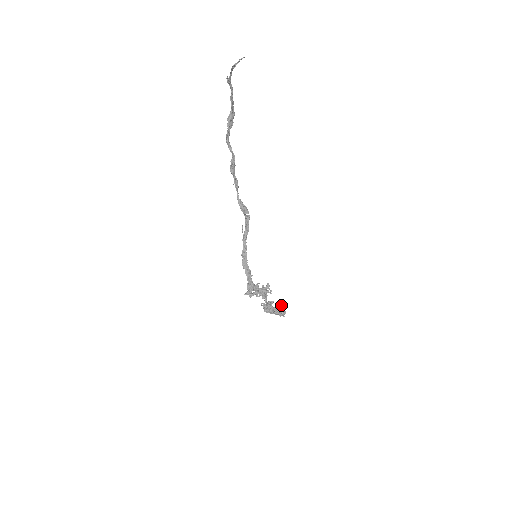
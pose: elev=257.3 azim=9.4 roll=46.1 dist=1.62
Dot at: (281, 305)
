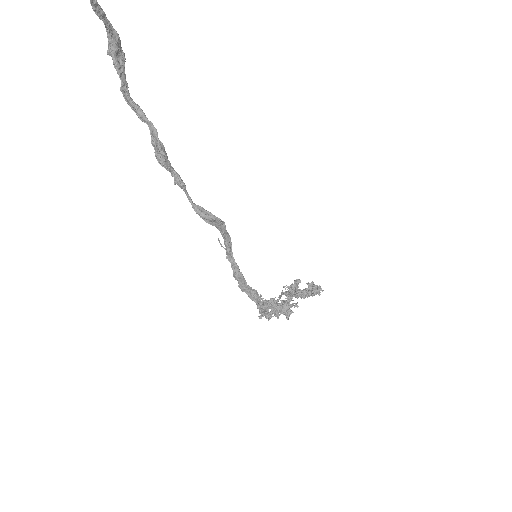
Dot at: (312, 281)
